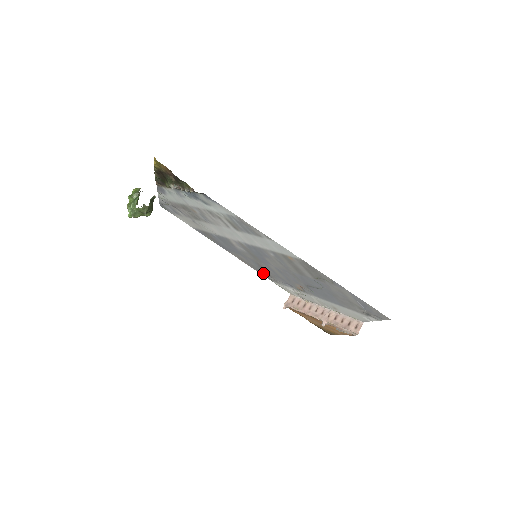
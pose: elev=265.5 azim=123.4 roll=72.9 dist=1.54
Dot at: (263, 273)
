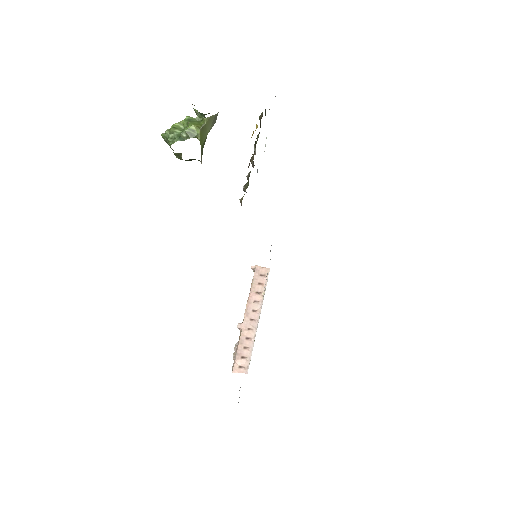
Dot at: occluded
